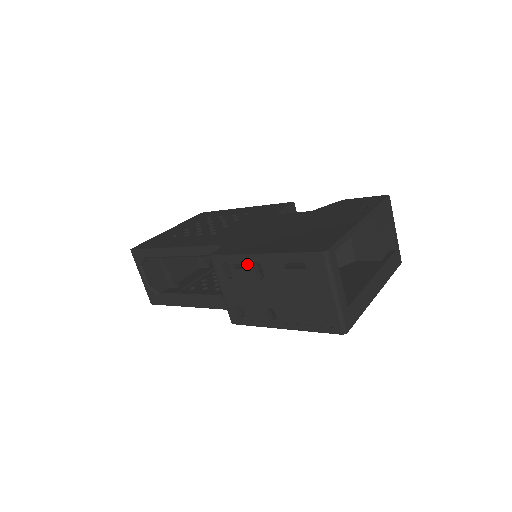
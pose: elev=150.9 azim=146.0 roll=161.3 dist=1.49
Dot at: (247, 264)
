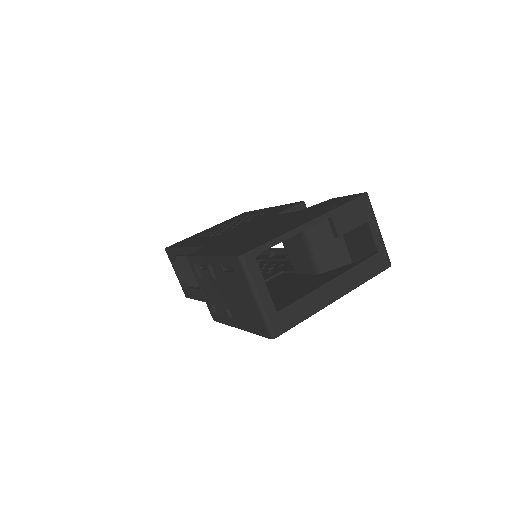
Dot at: (206, 265)
